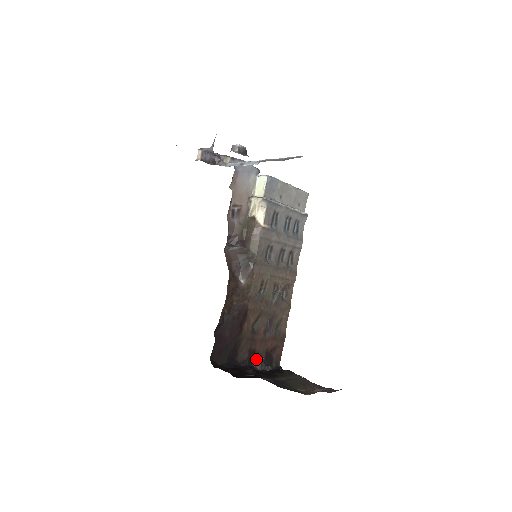
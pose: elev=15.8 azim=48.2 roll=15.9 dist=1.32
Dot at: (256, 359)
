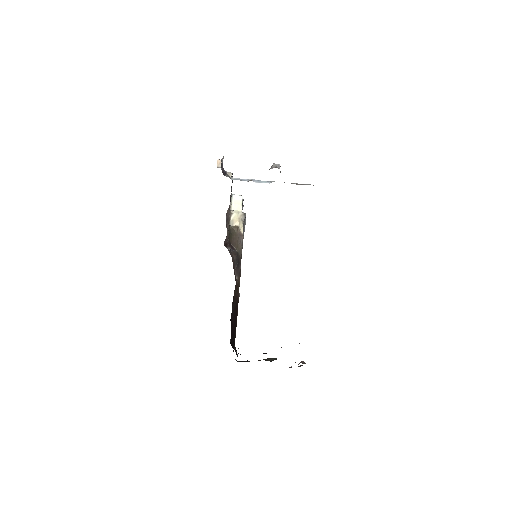
Dot at: occluded
